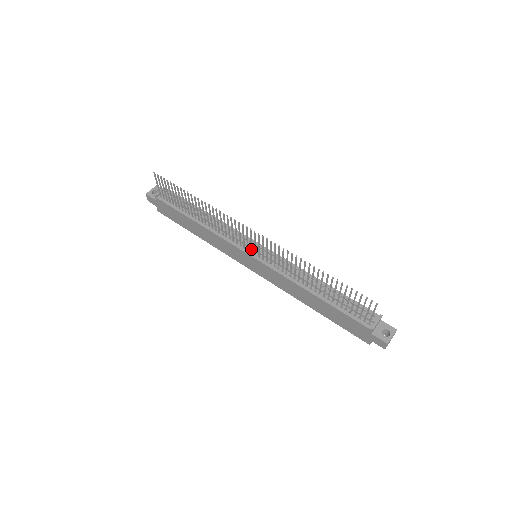
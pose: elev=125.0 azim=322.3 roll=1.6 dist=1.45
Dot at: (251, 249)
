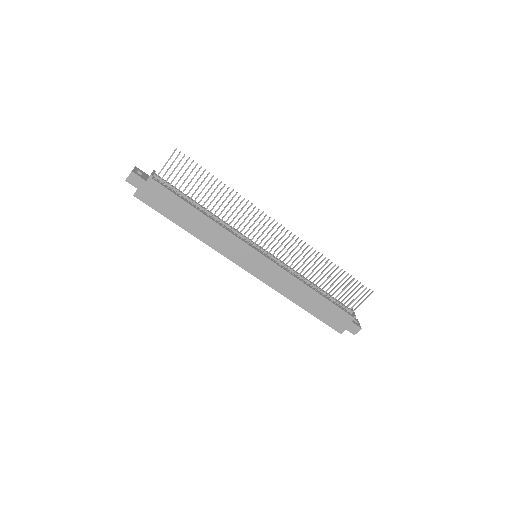
Dot at: occluded
